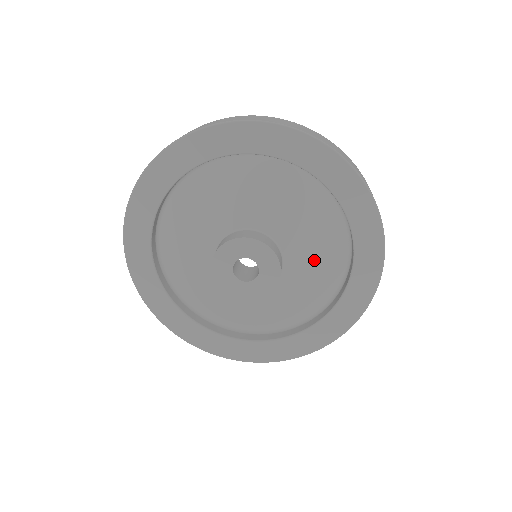
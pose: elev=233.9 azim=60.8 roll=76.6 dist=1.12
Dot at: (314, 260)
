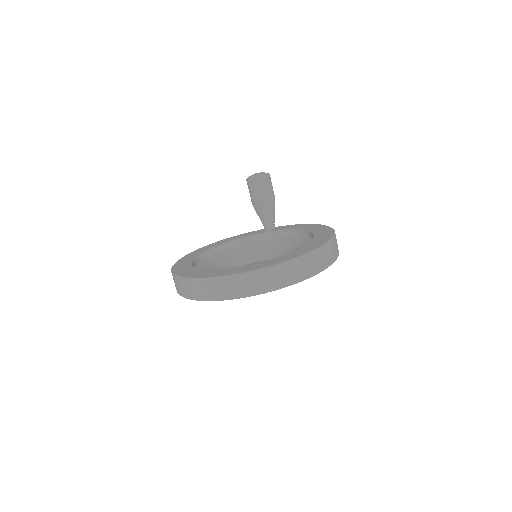
Dot at: occluded
